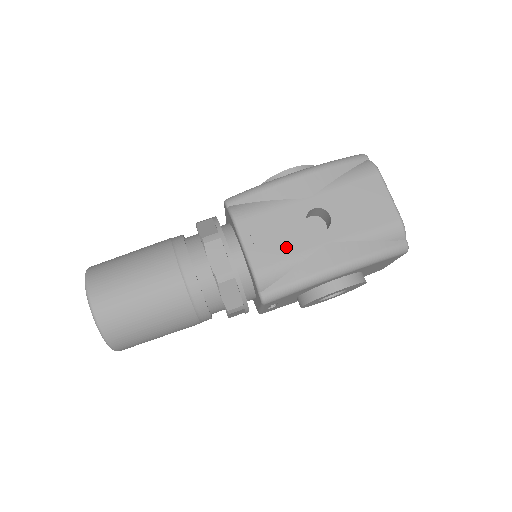
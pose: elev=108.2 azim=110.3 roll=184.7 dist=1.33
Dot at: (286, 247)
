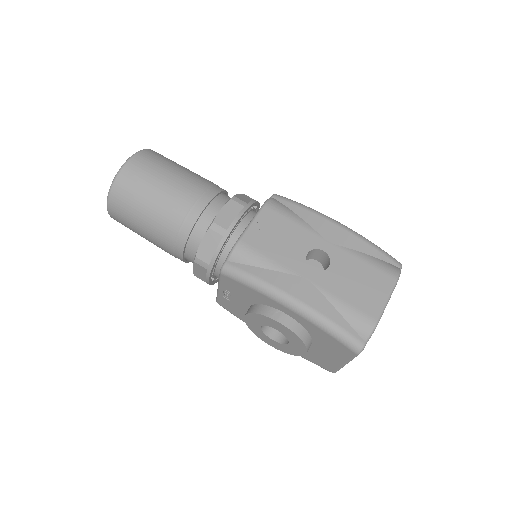
Dot at: (276, 251)
